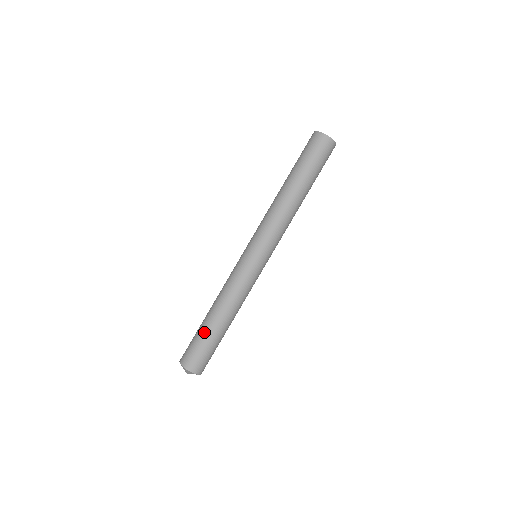
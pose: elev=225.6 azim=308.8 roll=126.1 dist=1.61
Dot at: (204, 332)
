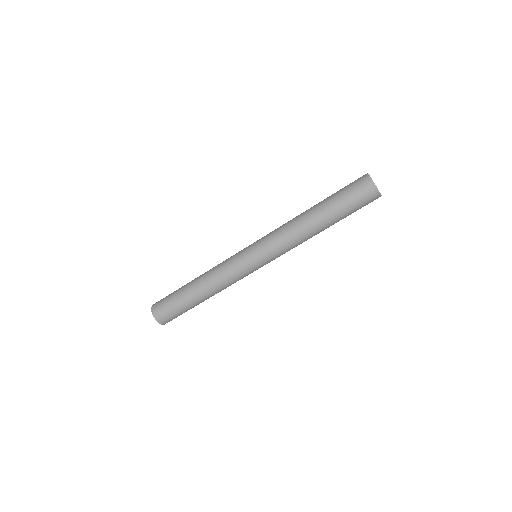
Dot at: (187, 305)
